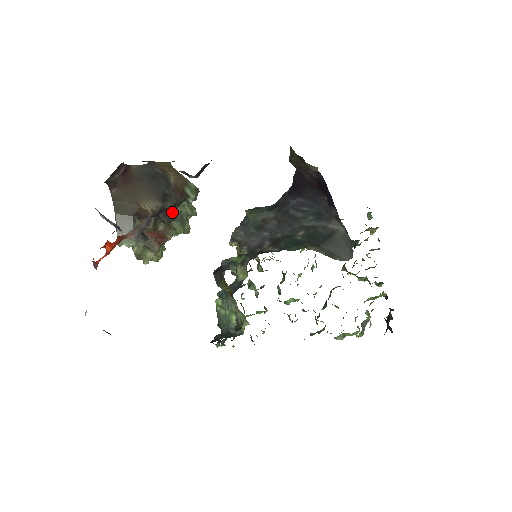
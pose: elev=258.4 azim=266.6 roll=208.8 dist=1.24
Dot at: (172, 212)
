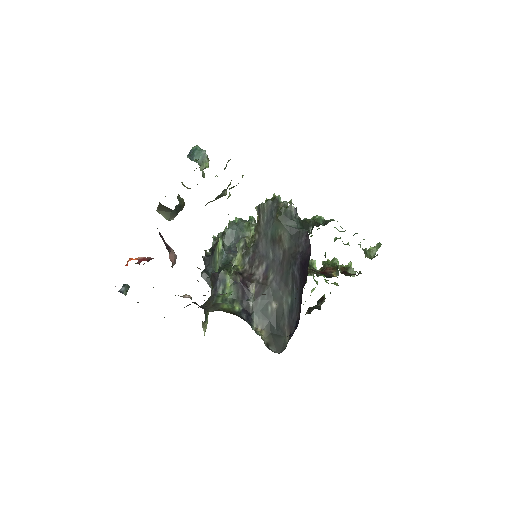
Dot at: occluded
